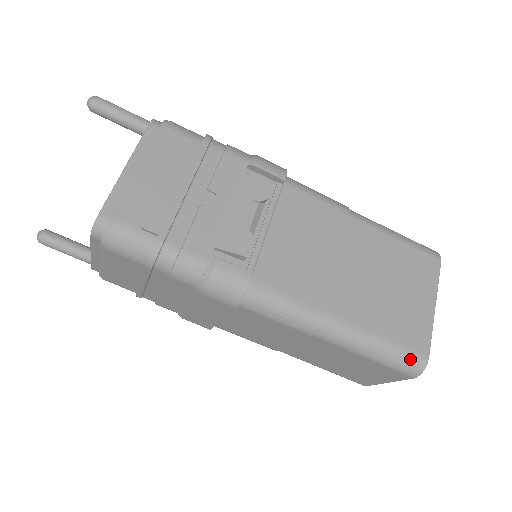
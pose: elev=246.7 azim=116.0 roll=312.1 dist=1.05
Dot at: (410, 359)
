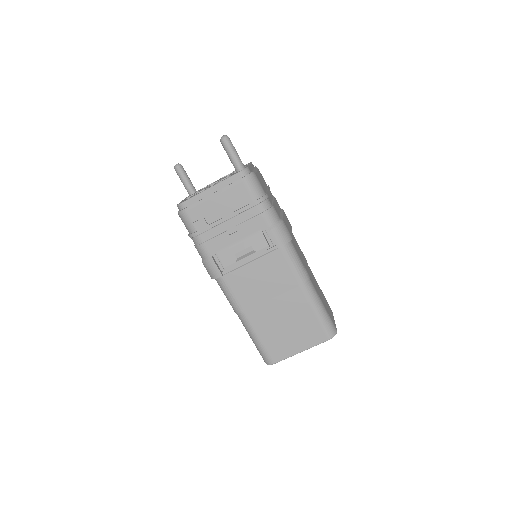
Dot at: (266, 357)
